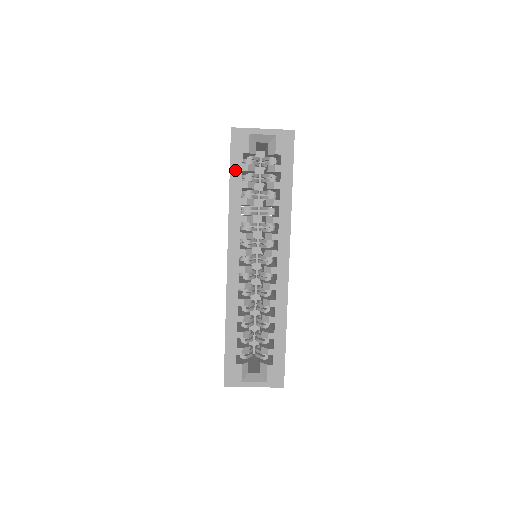
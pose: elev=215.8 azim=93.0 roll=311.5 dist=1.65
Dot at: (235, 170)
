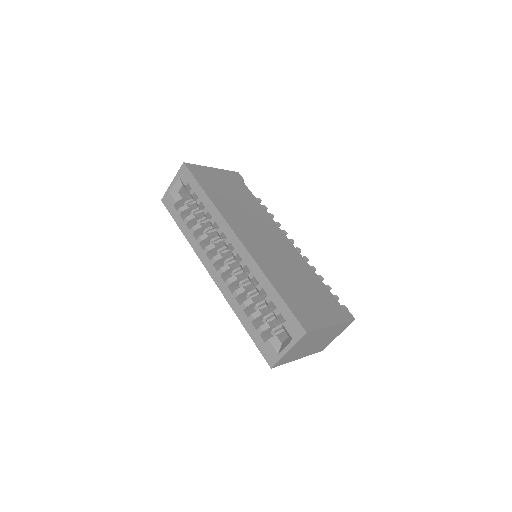
Dot at: (177, 219)
